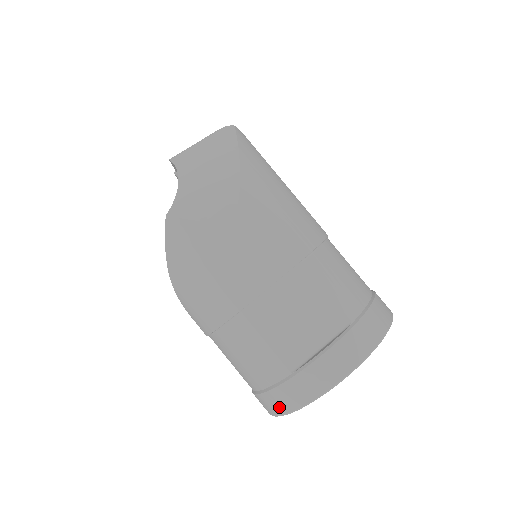
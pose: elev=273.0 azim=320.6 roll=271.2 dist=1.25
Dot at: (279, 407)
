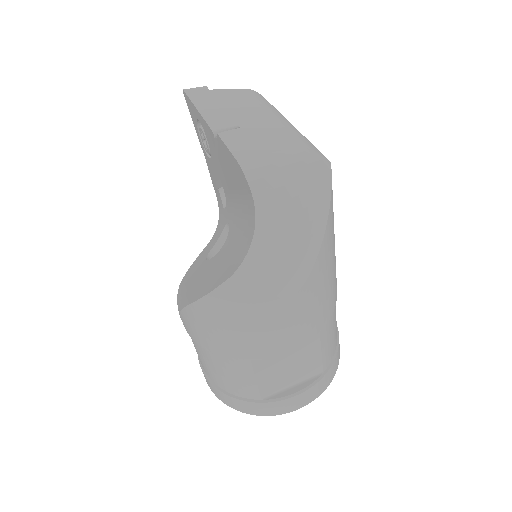
Dot at: (231, 405)
